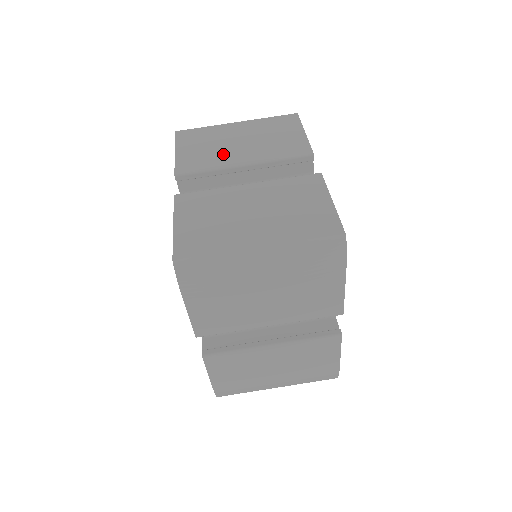
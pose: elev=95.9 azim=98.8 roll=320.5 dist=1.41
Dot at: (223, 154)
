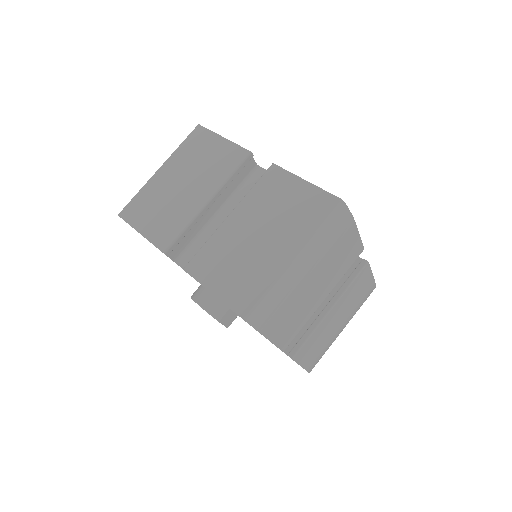
Dot at: (181, 205)
